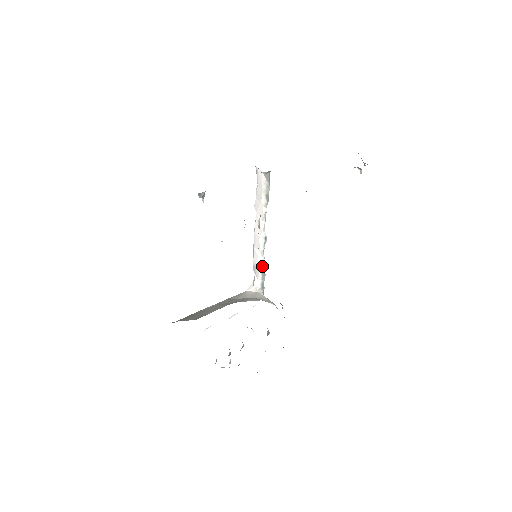
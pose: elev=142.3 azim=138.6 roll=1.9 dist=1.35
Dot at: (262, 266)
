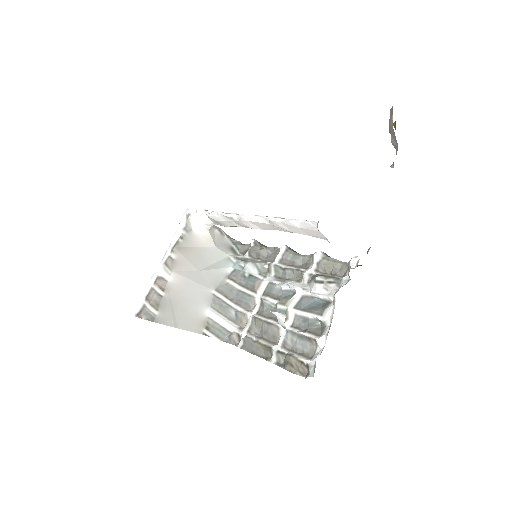
Dot at: (232, 226)
